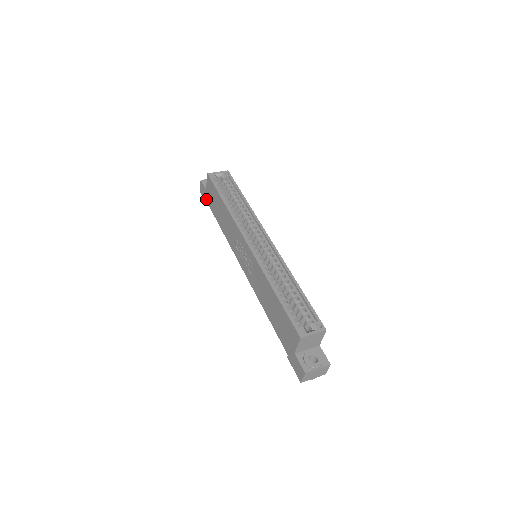
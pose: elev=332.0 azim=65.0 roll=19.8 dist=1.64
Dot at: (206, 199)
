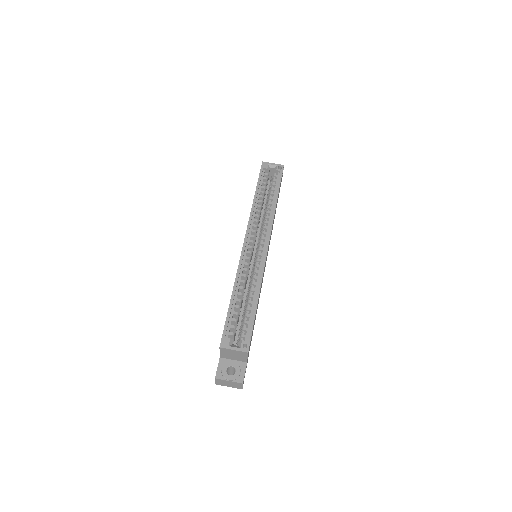
Dot at: occluded
